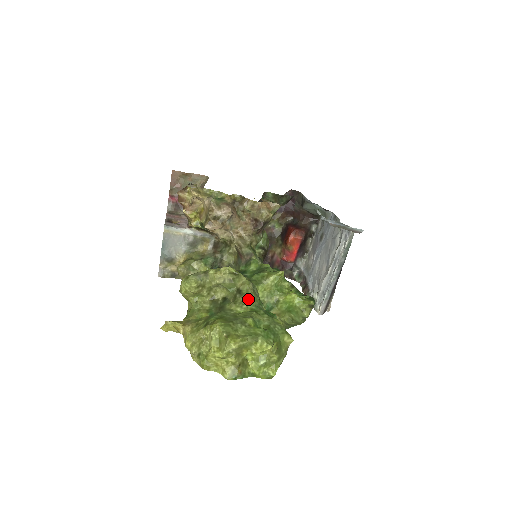
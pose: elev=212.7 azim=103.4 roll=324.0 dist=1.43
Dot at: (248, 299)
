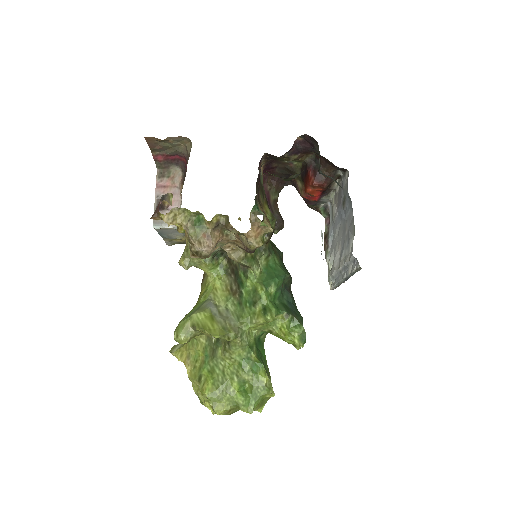
Dot at: (236, 352)
